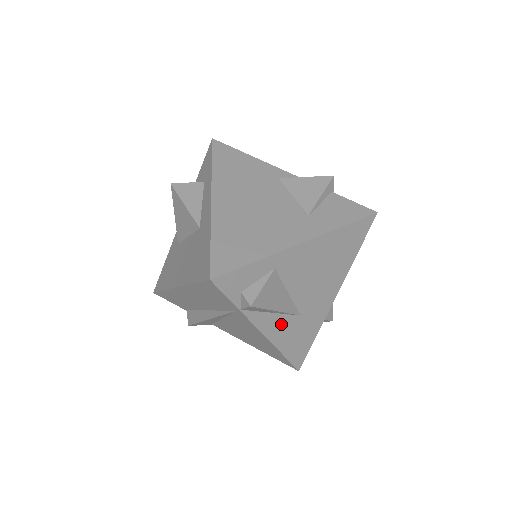
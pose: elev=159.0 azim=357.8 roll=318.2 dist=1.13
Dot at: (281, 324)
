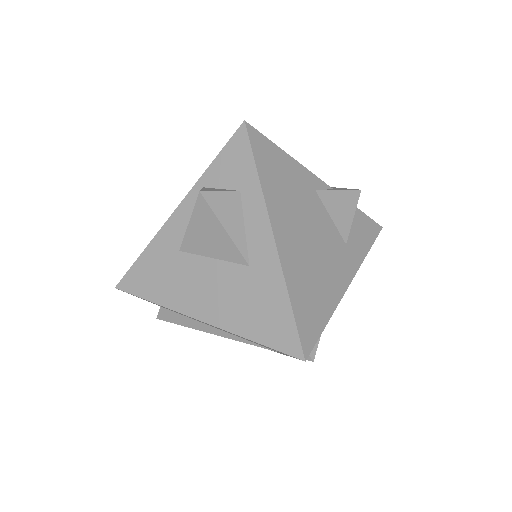
Dot at: occluded
